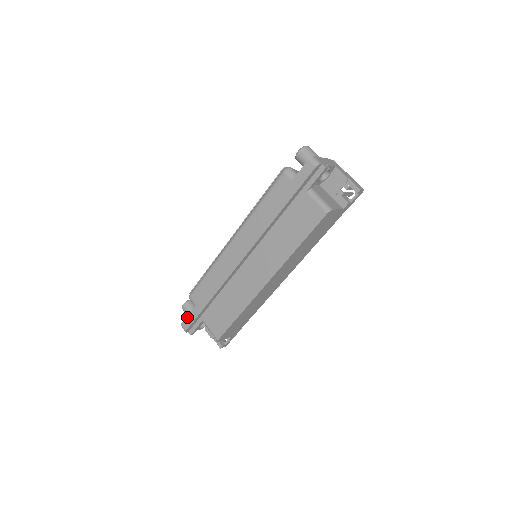
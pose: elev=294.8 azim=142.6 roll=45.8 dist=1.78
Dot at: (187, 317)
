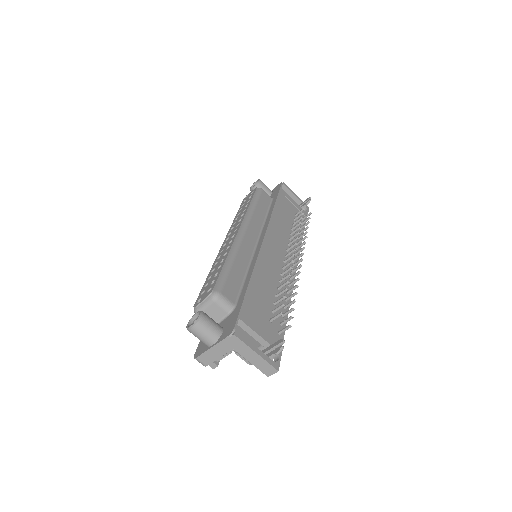
Dot at: occluded
